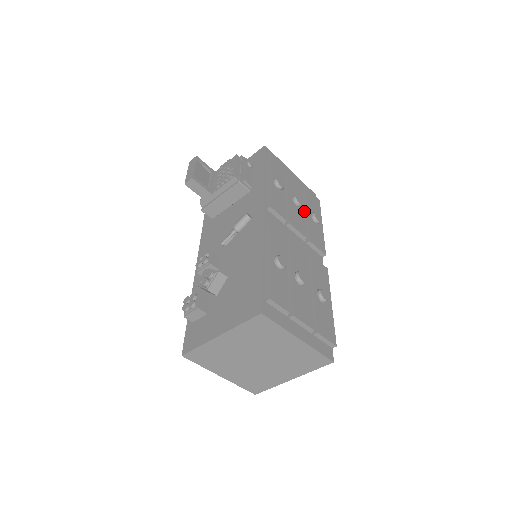
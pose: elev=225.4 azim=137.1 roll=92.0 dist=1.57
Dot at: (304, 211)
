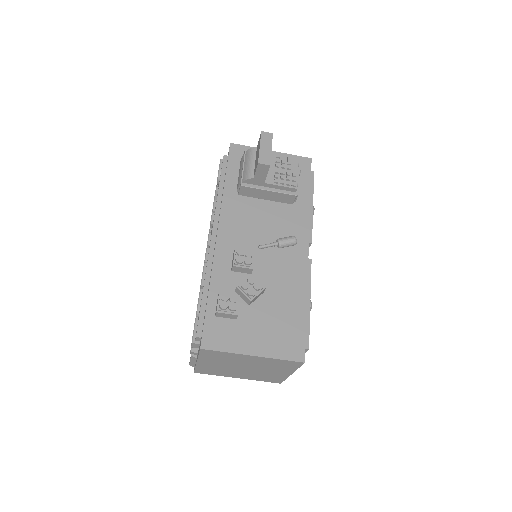
Dot at: occluded
